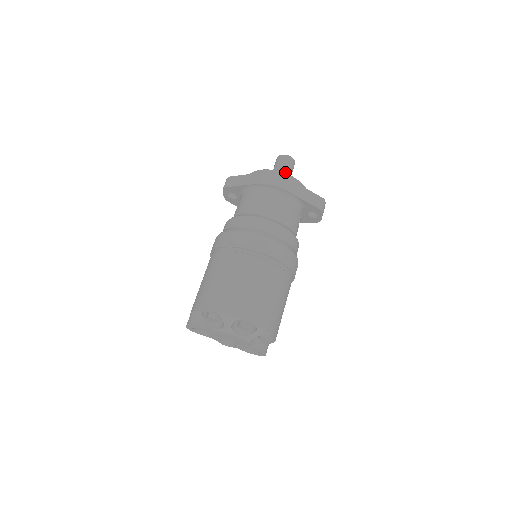
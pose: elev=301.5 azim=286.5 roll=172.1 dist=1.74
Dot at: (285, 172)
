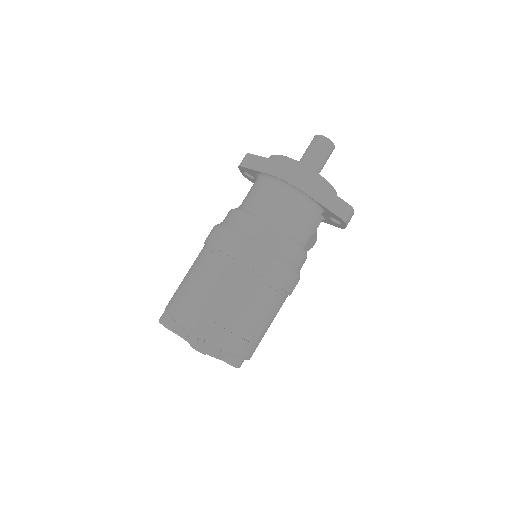
Dot at: (316, 159)
